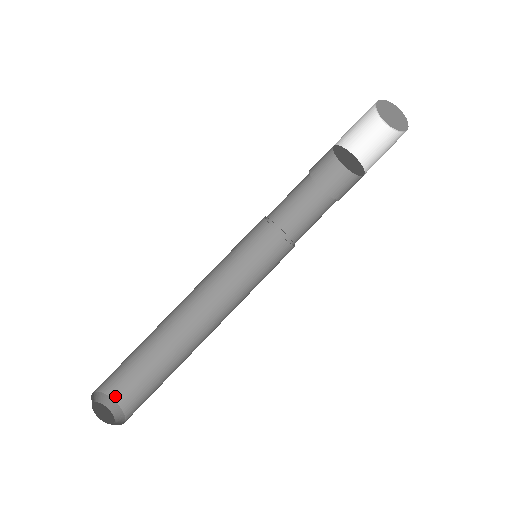
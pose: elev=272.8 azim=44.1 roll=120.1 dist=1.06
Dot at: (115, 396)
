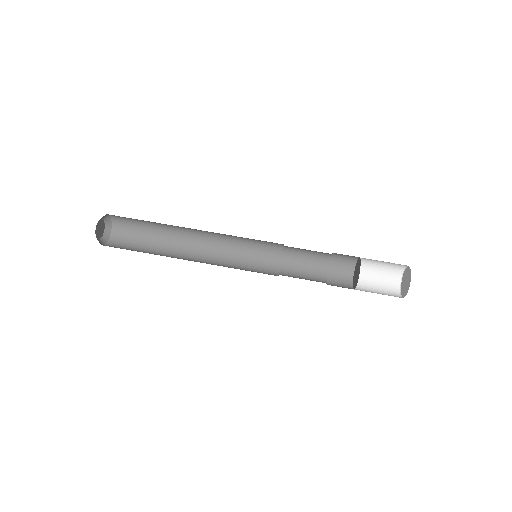
Dot at: (114, 233)
